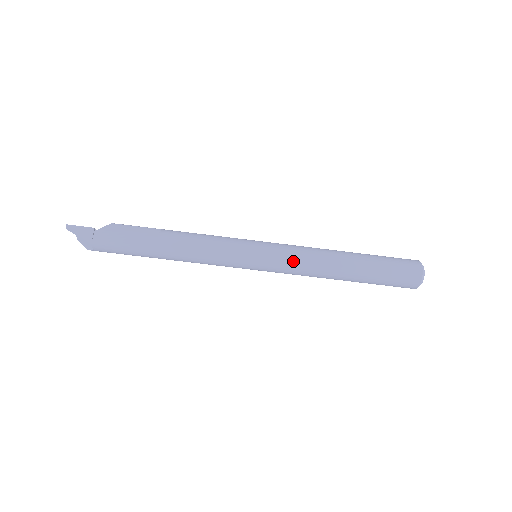
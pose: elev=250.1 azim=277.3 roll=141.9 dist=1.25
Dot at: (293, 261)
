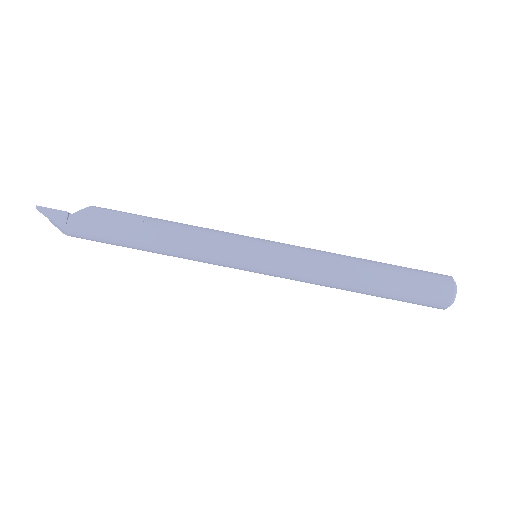
Dot at: (298, 268)
